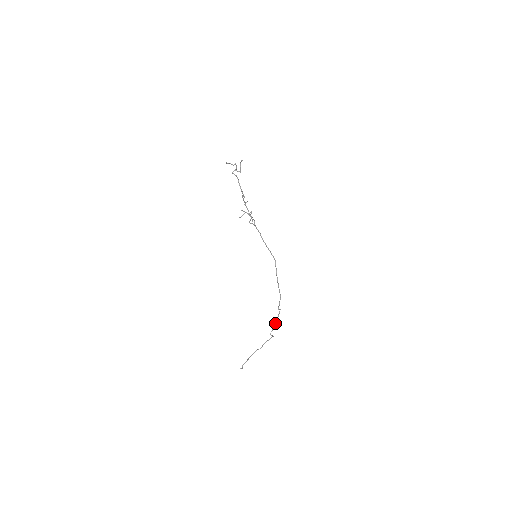
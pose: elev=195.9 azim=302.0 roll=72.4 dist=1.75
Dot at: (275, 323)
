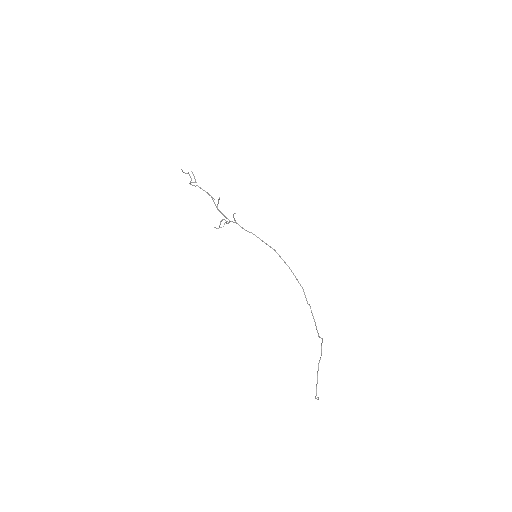
Dot at: (315, 324)
